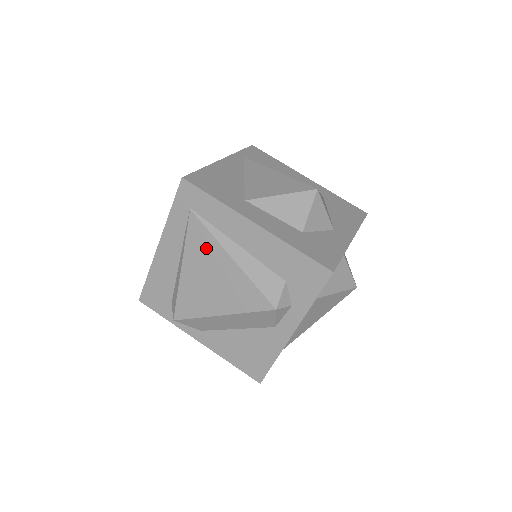
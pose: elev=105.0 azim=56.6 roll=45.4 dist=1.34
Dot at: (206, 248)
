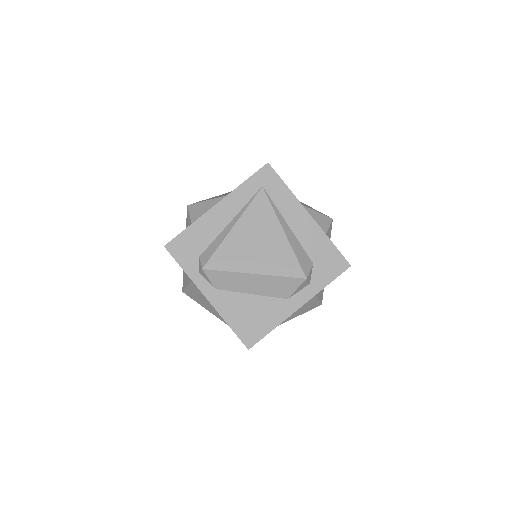
Dot at: (264, 218)
